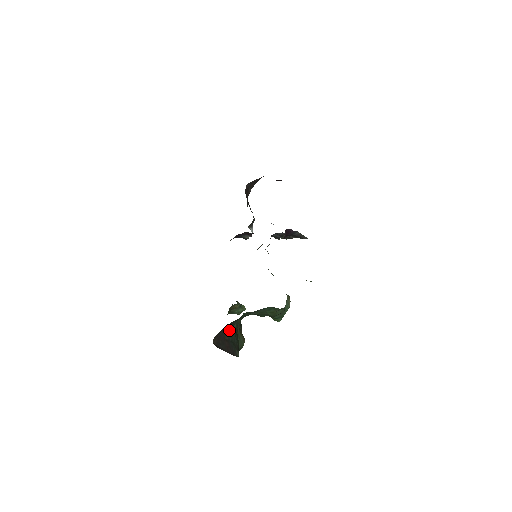
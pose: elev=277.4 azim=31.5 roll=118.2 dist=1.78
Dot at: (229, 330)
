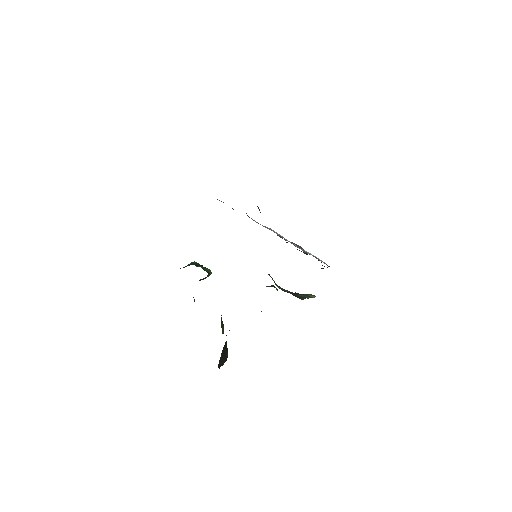
Dot at: occluded
